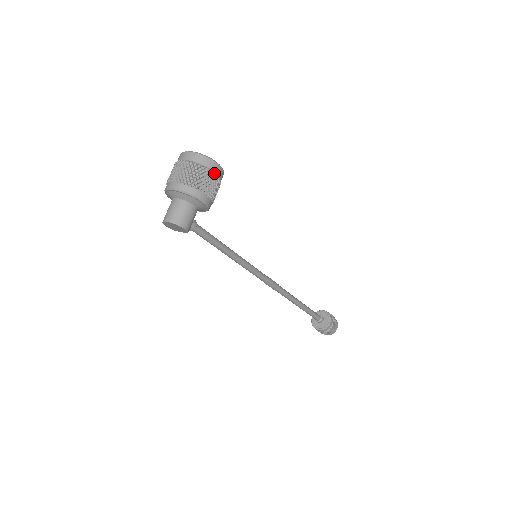
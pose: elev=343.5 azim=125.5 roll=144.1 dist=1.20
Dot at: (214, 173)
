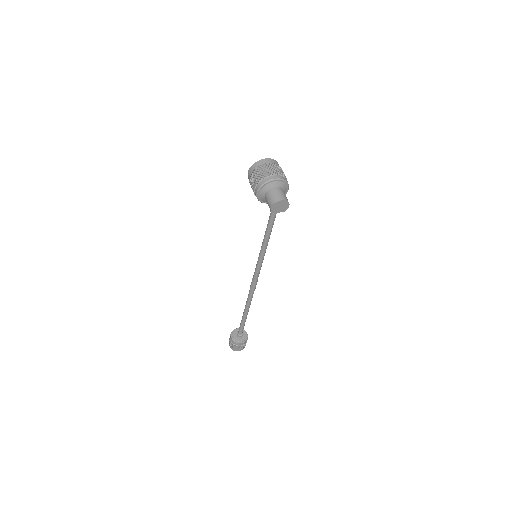
Dot at: occluded
